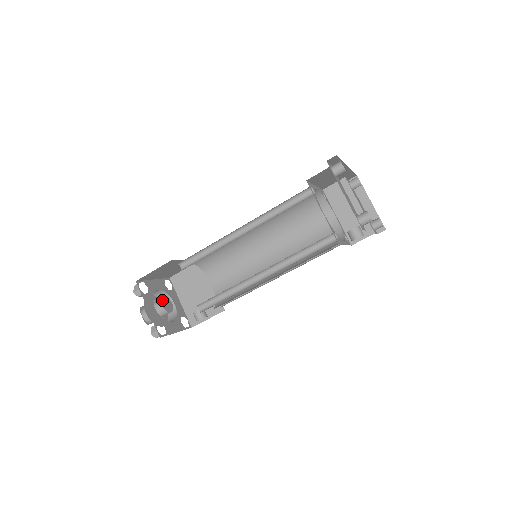
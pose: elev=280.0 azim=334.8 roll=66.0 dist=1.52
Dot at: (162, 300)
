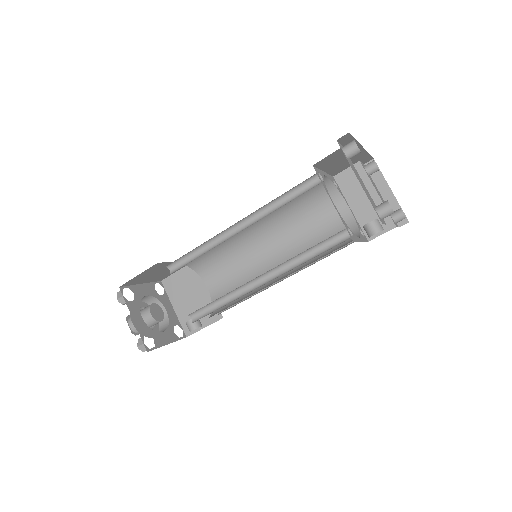
Dot at: (151, 307)
